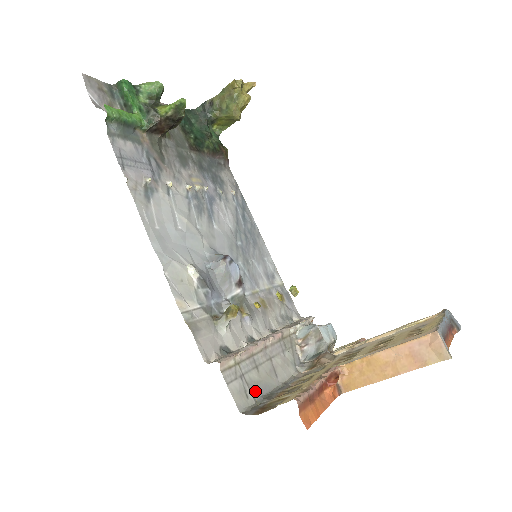
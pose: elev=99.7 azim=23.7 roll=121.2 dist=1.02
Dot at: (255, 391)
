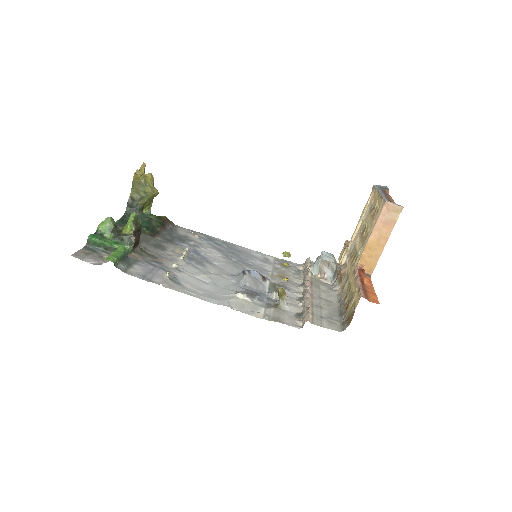
Dot at: (334, 318)
